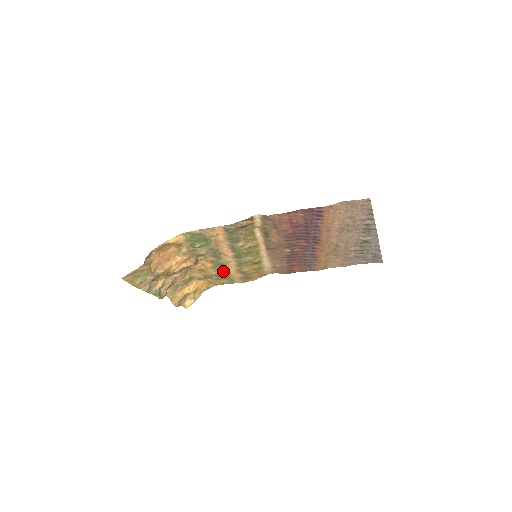
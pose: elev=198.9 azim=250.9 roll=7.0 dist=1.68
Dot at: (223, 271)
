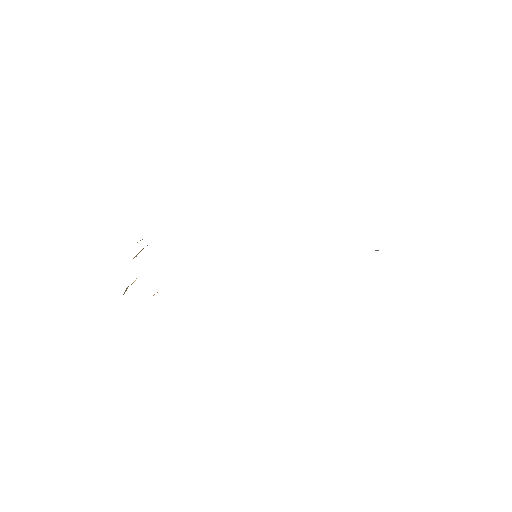
Dot at: occluded
